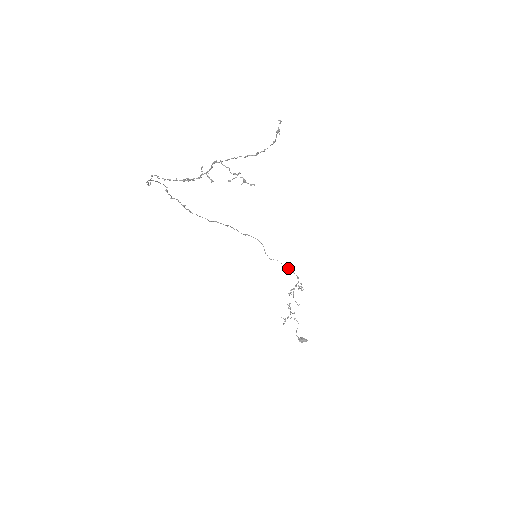
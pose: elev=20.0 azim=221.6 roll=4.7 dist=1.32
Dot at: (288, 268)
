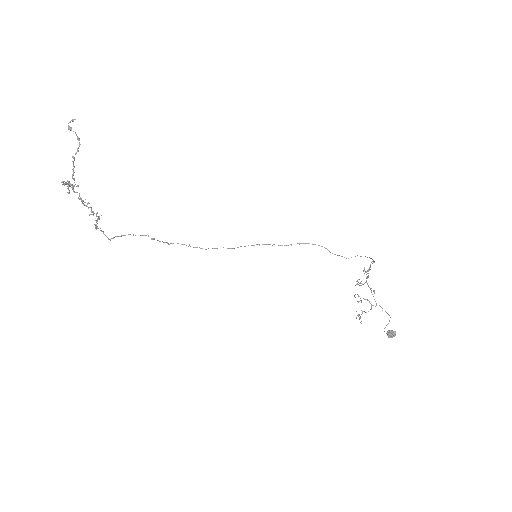
Dot at: occluded
